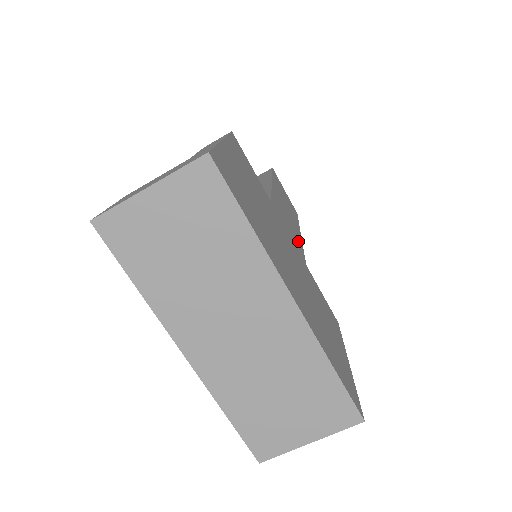
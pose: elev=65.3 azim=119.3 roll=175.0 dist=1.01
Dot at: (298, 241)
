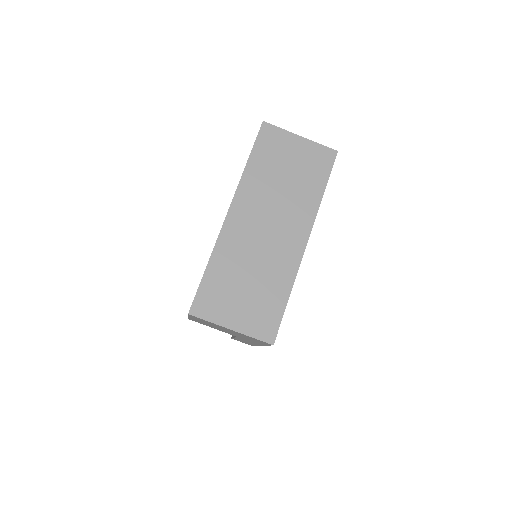
Dot at: occluded
